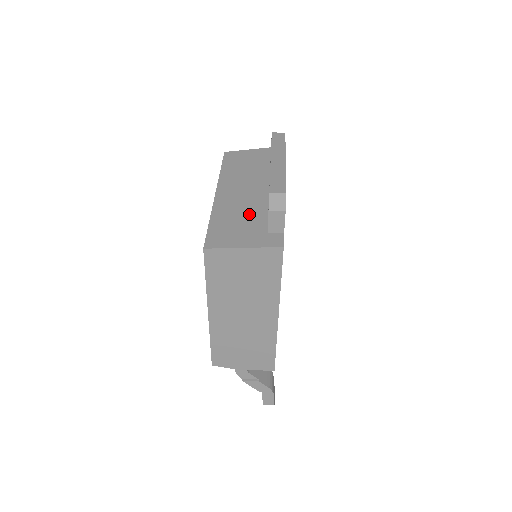
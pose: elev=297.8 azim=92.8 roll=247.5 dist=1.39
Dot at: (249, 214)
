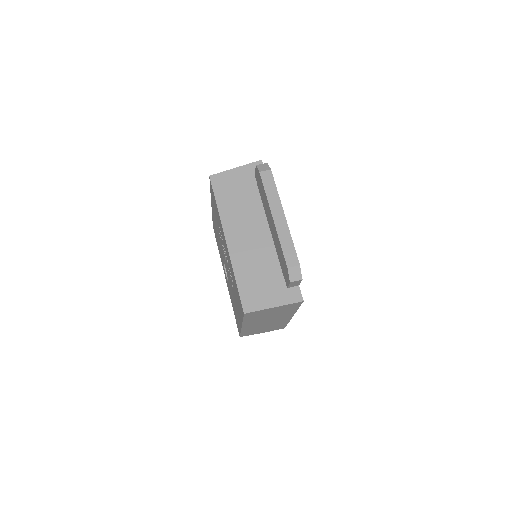
Dot at: (265, 266)
